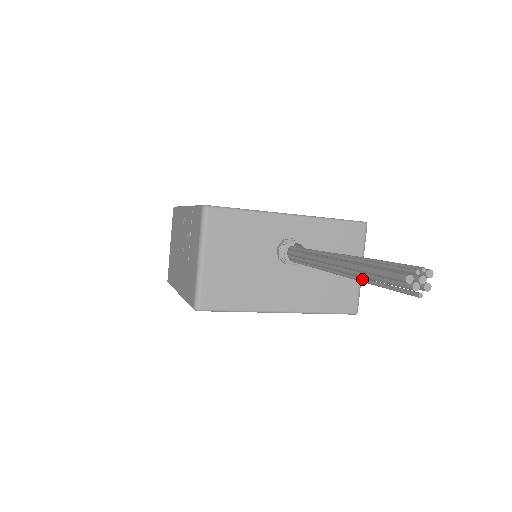
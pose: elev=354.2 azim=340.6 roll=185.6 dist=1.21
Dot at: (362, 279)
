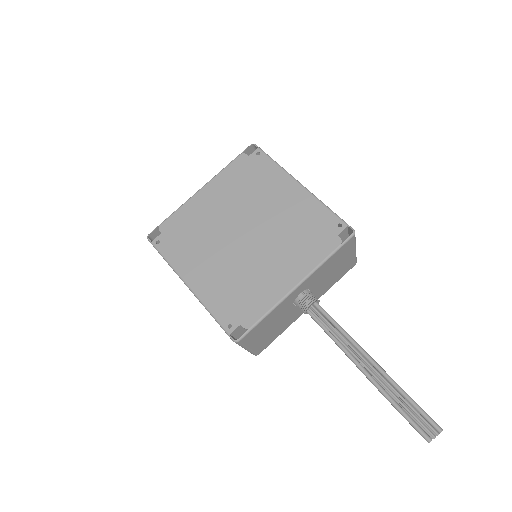
Dot at: occluded
